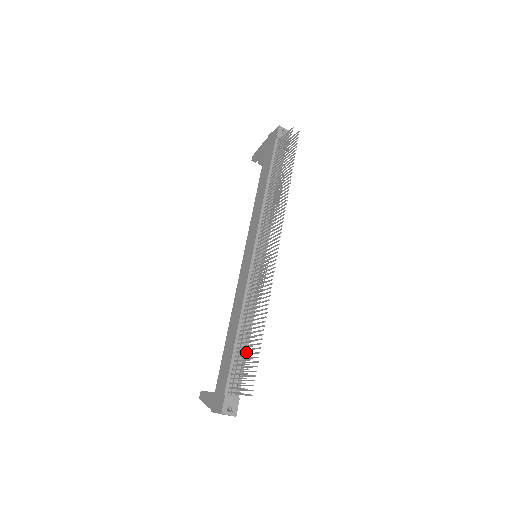
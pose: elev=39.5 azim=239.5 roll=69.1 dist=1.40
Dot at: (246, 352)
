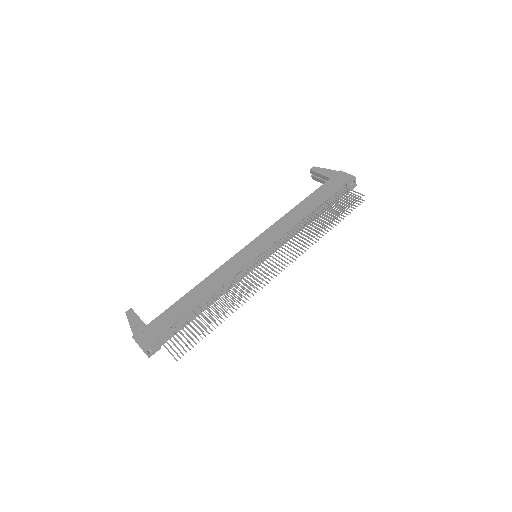
Dot at: (192, 319)
